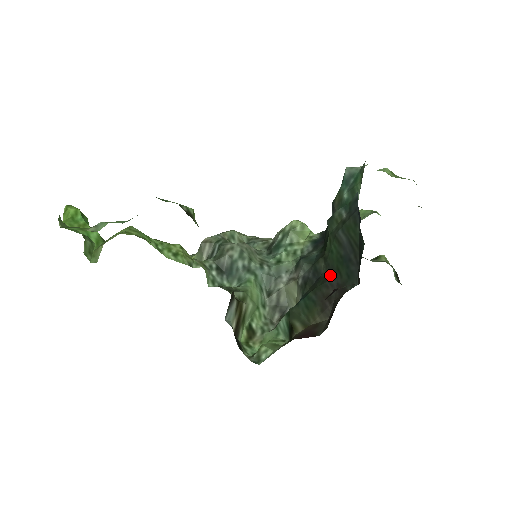
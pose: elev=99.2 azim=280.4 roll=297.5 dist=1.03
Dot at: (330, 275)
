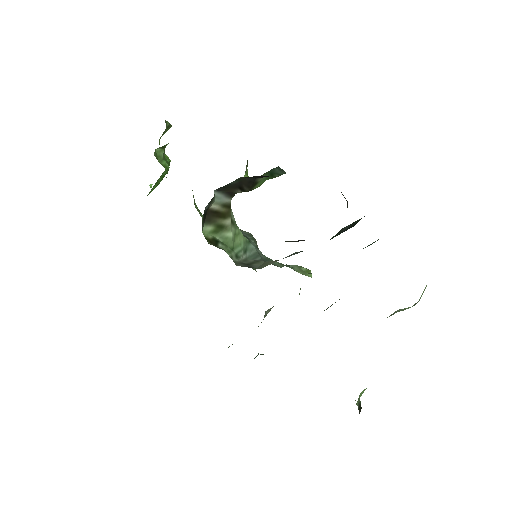
Dot at: occluded
